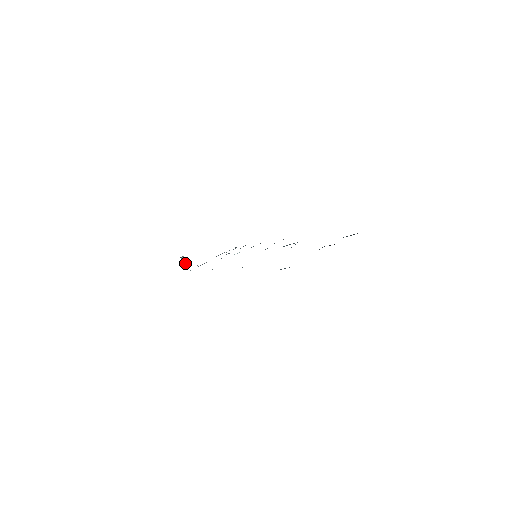
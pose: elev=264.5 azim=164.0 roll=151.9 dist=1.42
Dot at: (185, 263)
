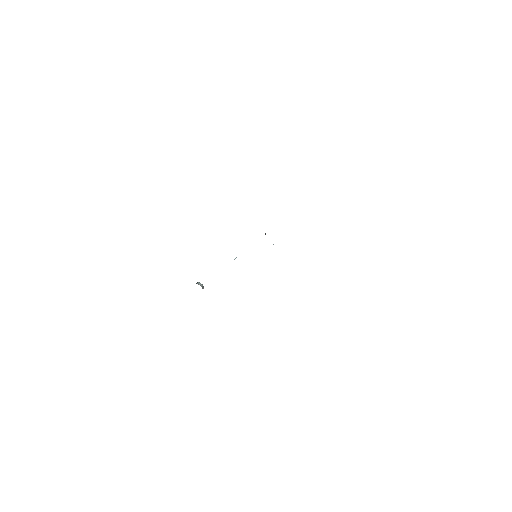
Dot at: (202, 285)
